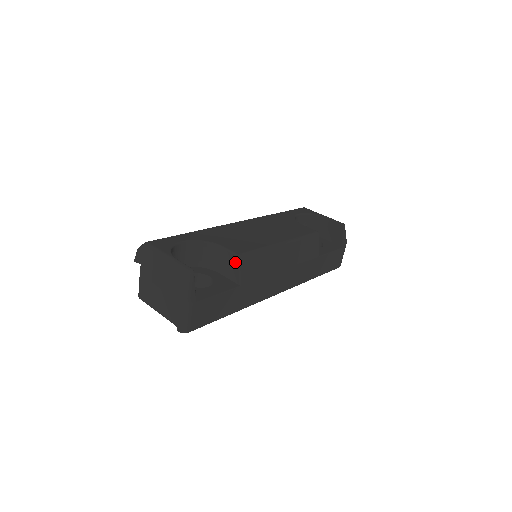
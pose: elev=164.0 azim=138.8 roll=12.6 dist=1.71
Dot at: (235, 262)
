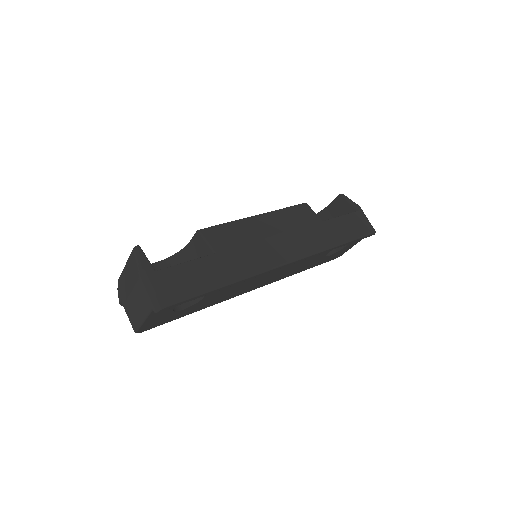
Dot at: (199, 239)
